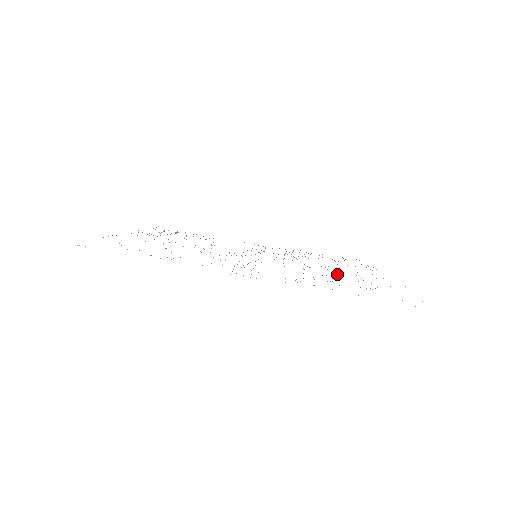
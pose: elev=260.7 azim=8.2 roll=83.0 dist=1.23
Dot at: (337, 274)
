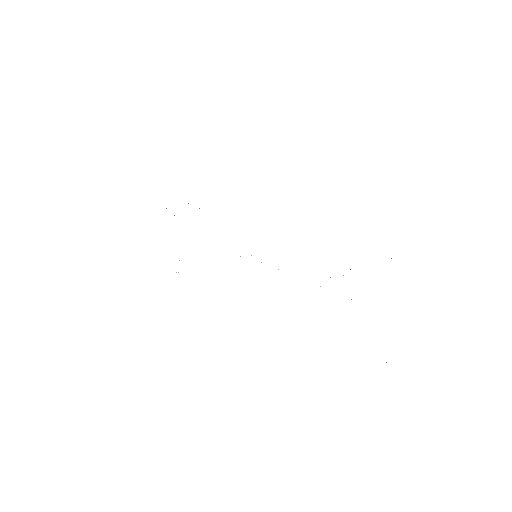
Dot at: occluded
